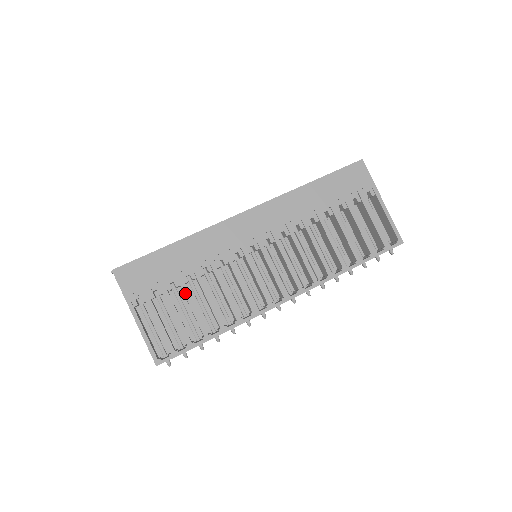
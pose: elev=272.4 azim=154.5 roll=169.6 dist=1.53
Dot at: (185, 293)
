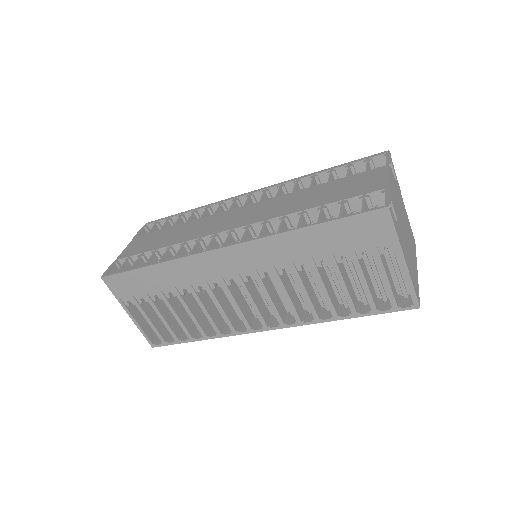
Dot at: (168, 306)
